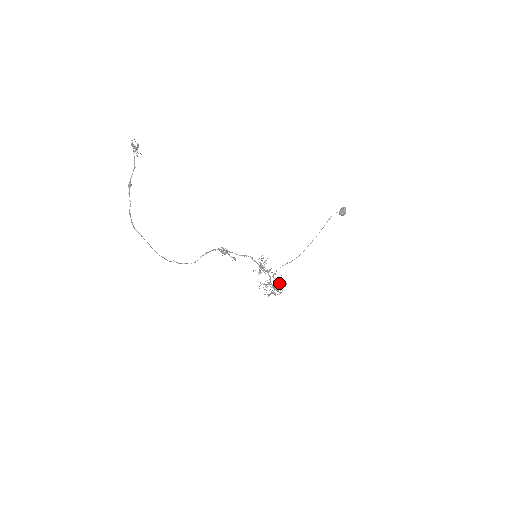
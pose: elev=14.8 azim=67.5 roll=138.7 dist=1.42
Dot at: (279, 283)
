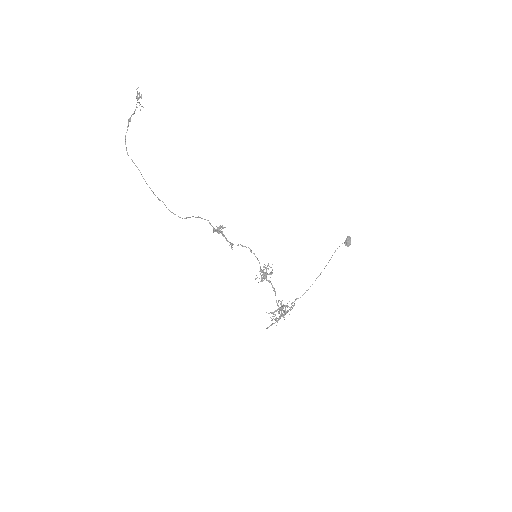
Dot at: (287, 306)
